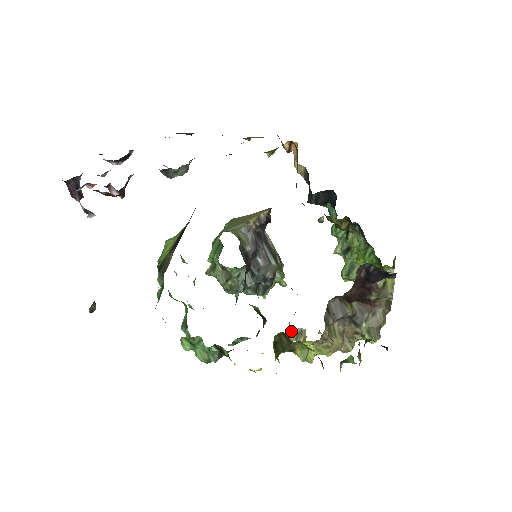
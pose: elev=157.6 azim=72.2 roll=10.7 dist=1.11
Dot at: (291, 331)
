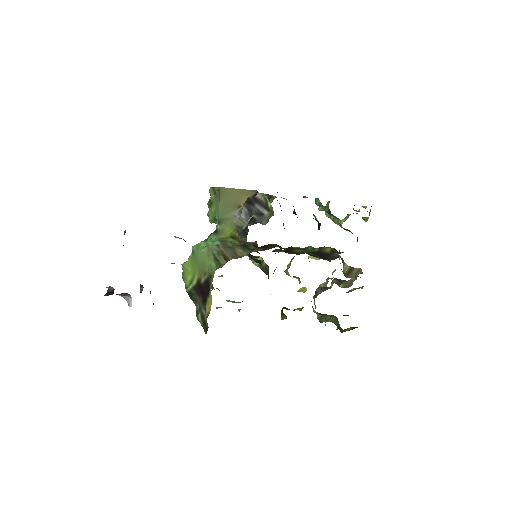
Dot at: (289, 275)
